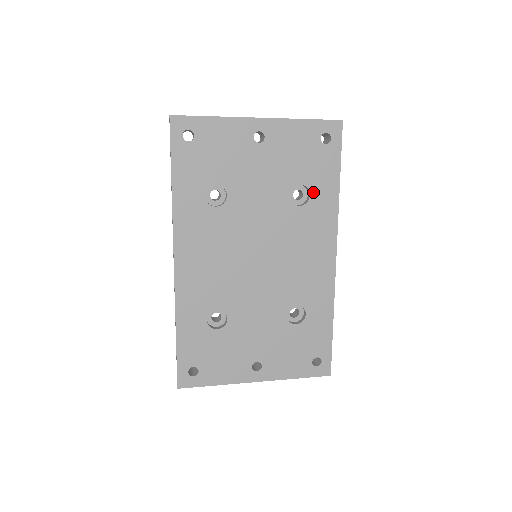
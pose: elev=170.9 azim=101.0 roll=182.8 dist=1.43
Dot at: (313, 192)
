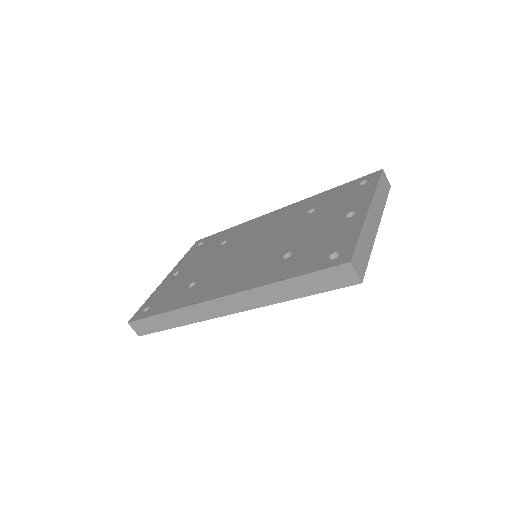
Dot at: occluded
